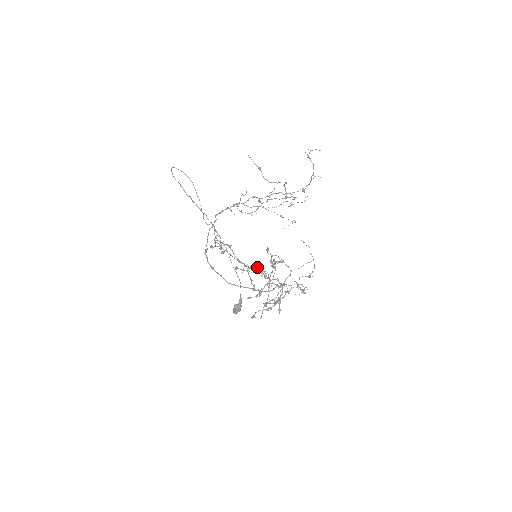
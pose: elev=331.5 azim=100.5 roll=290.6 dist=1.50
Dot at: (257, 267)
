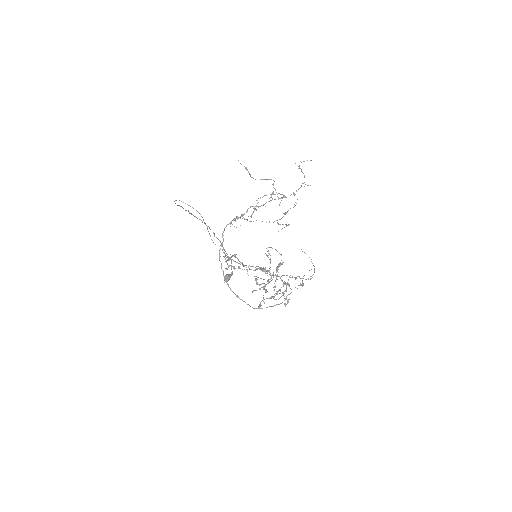
Dot at: (260, 268)
